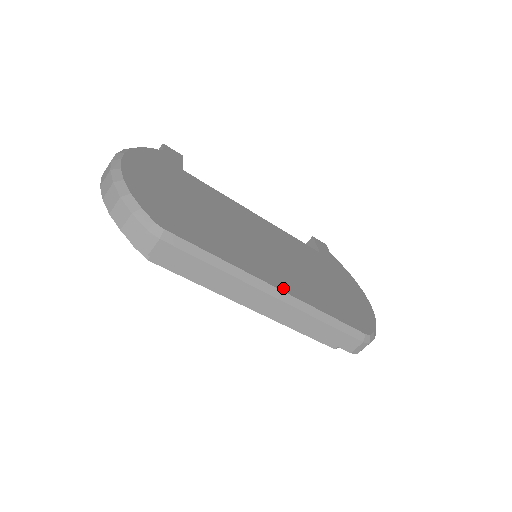
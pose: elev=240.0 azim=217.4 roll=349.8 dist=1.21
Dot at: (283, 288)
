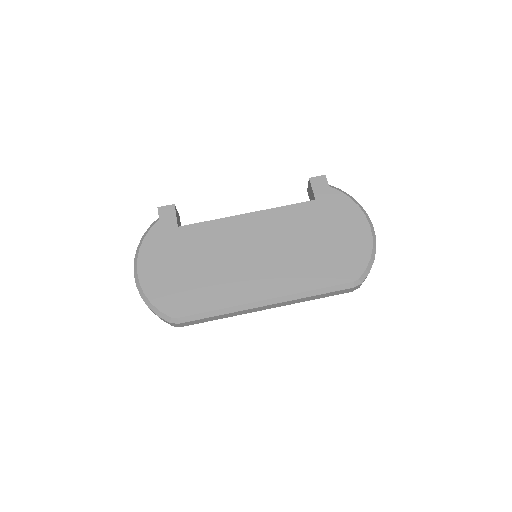
Dot at: (271, 295)
